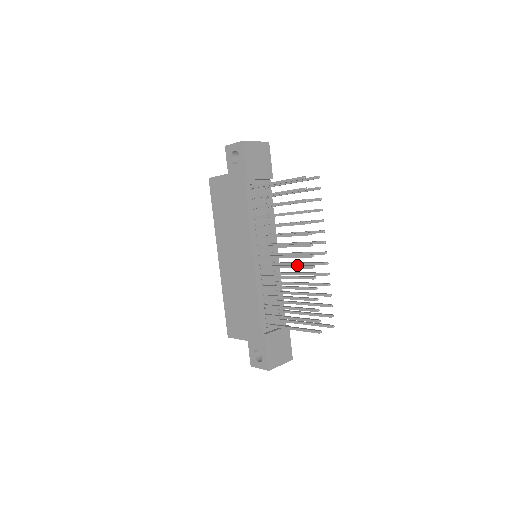
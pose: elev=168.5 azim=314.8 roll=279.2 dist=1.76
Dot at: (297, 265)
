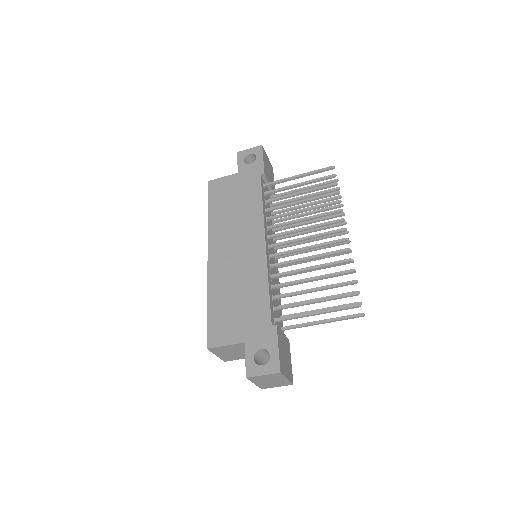
Dot at: (323, 243)
